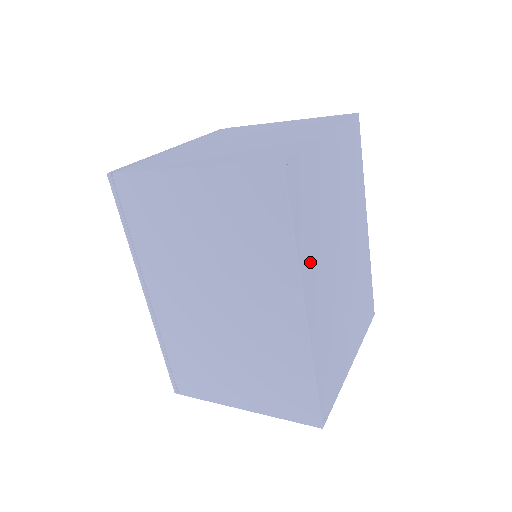
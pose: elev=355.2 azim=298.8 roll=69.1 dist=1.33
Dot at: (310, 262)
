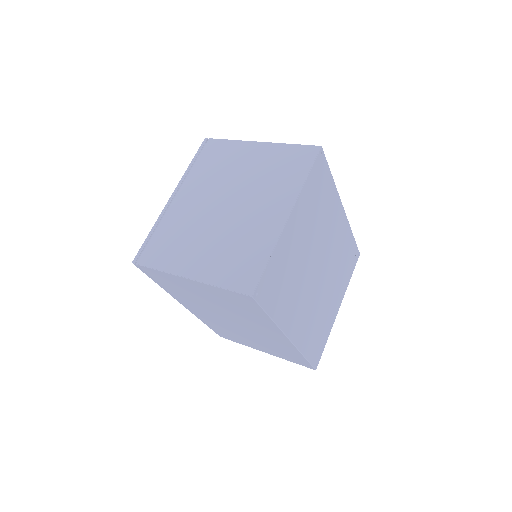
Dot at: (288, 312)
